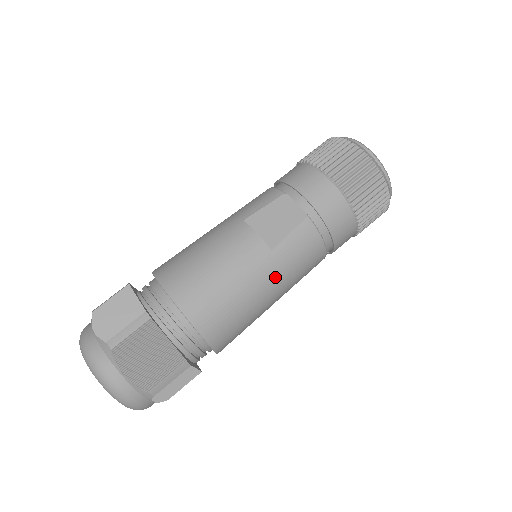
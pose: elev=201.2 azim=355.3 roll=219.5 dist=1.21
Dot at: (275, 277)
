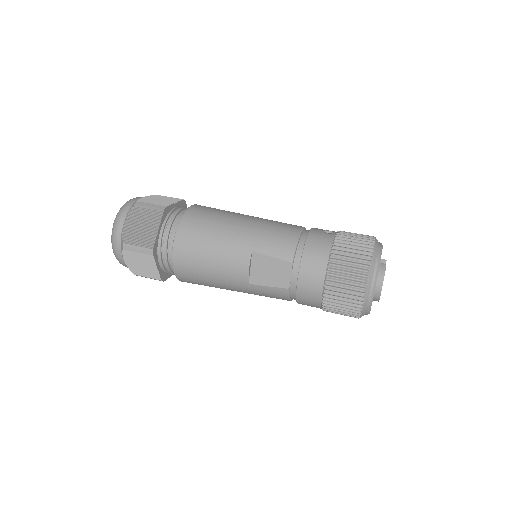
Dot at: (242, 291)
